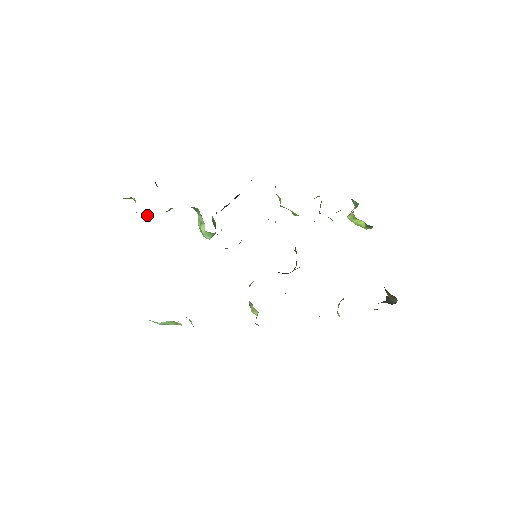
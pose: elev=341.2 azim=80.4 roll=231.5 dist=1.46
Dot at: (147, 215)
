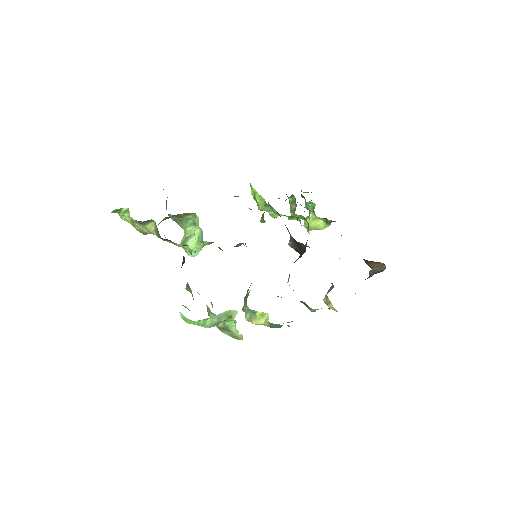
Dot at: (151, 220)
